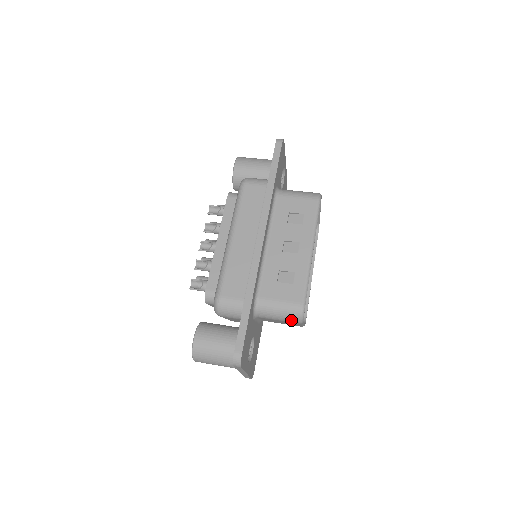
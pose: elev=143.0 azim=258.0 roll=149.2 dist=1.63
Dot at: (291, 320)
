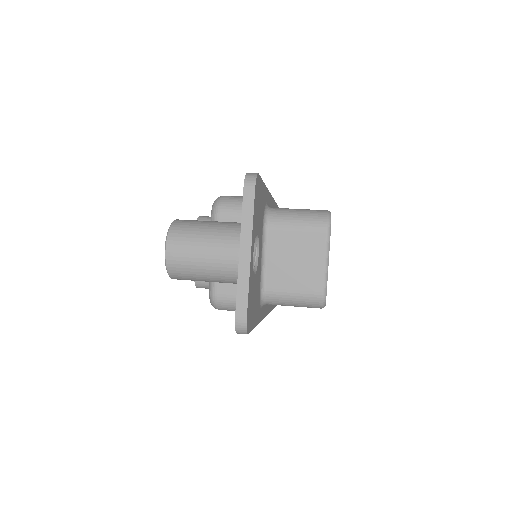
Dot at: (314, 224)
